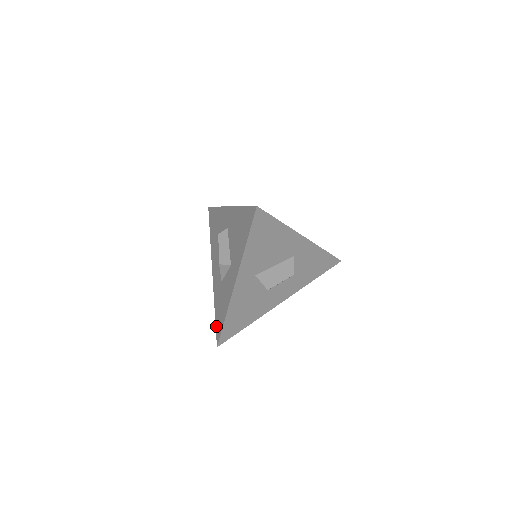
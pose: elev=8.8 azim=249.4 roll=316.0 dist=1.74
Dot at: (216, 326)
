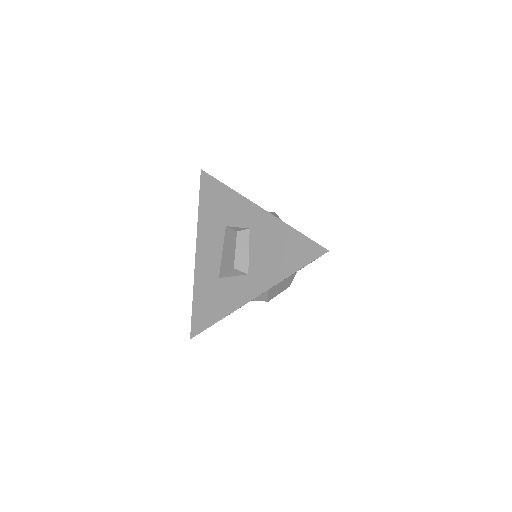
Dot at: (194, 317)
